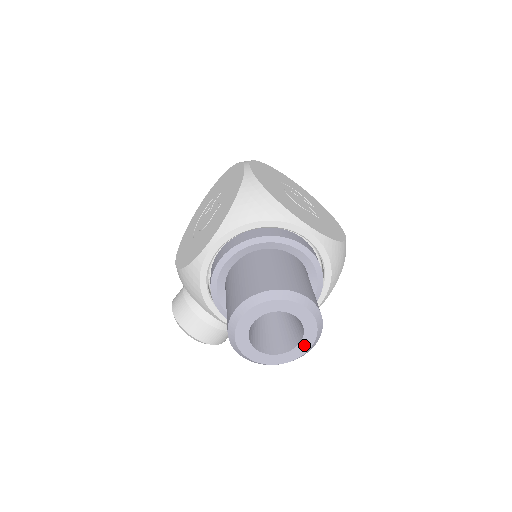
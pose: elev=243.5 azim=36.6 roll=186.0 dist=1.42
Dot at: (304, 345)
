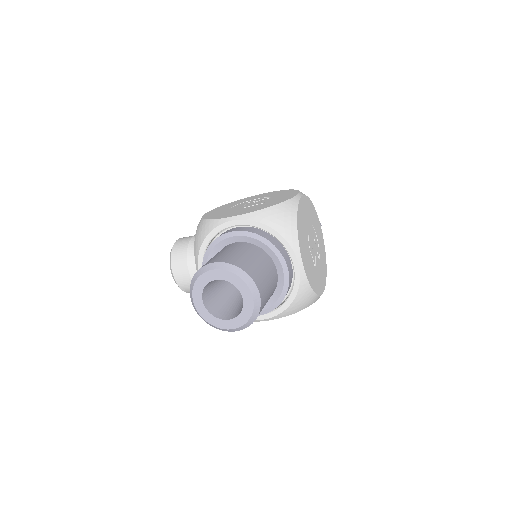
Dot at: (232, 323)
